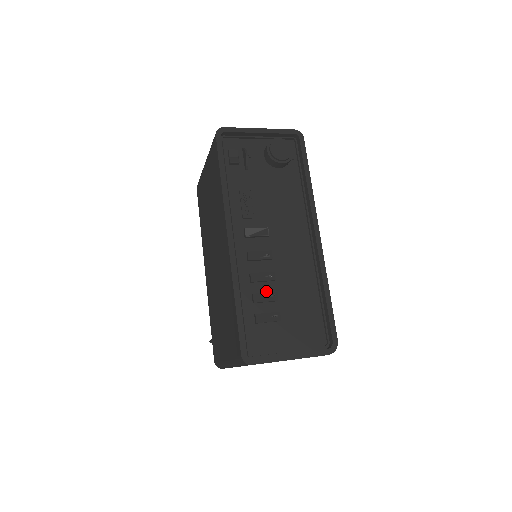
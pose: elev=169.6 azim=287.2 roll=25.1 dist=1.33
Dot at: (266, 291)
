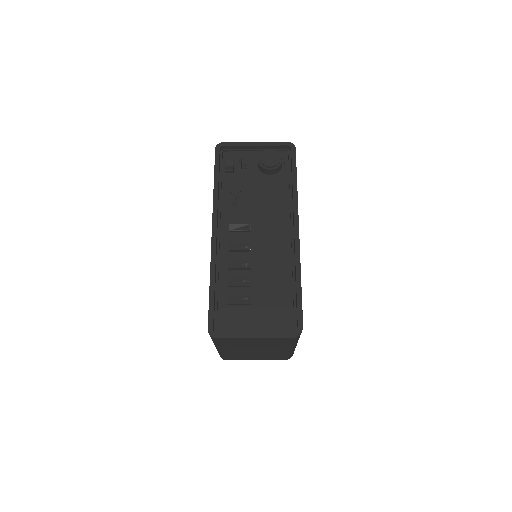
Dot at: (242, 278)
